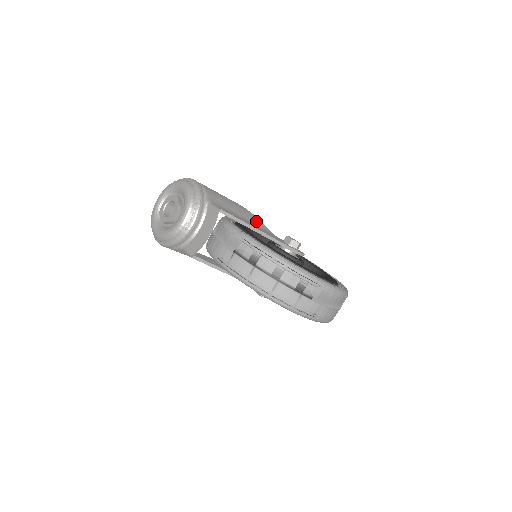
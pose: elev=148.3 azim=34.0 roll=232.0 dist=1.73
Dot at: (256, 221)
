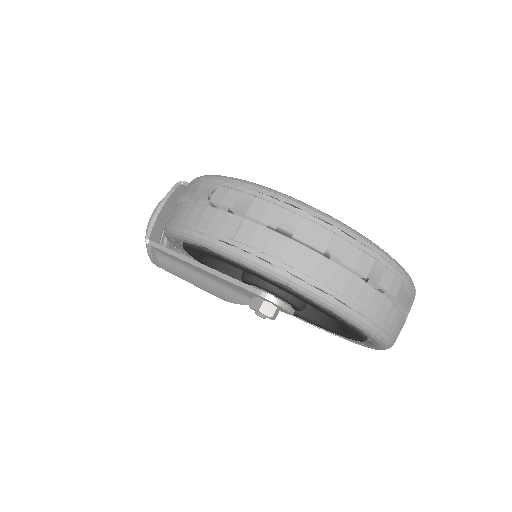
Dot at: occluded
